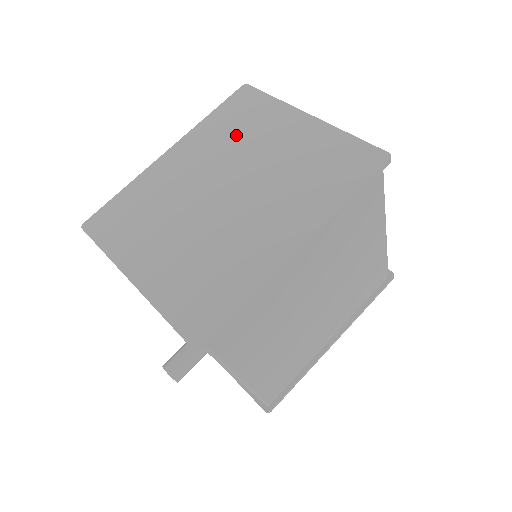
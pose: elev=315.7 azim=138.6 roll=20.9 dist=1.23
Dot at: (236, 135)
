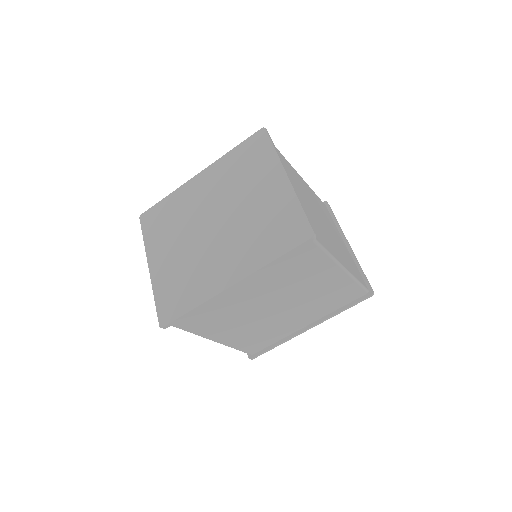
Dot at: (239, 176)
